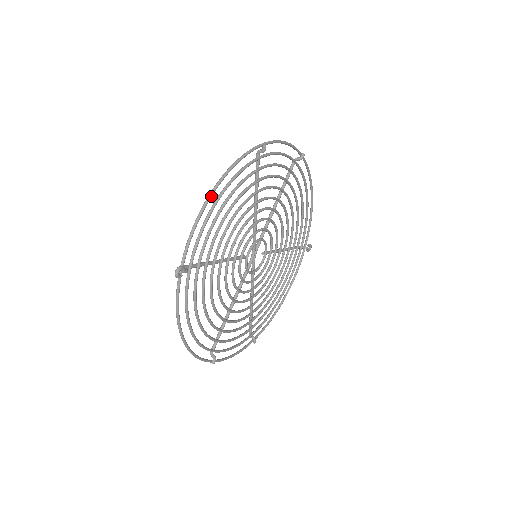
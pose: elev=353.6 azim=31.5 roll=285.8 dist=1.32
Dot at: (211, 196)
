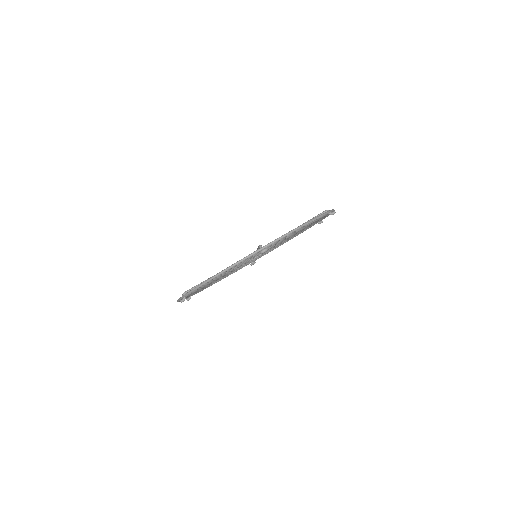
Dot at: occluded
